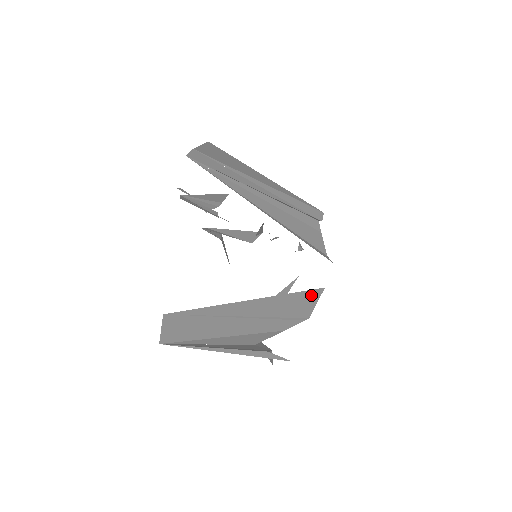
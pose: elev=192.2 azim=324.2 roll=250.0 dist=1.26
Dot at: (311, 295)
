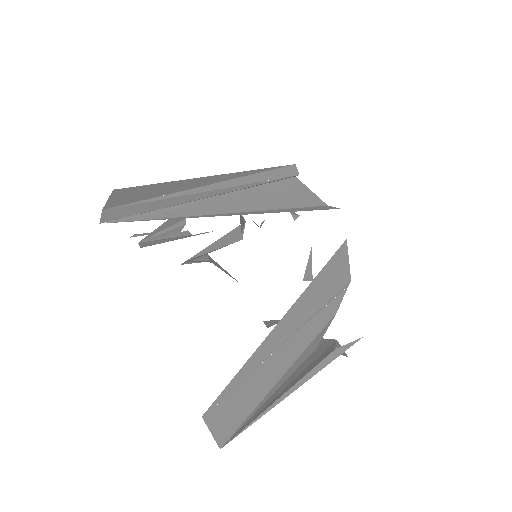
Dot at: (338, 258)
